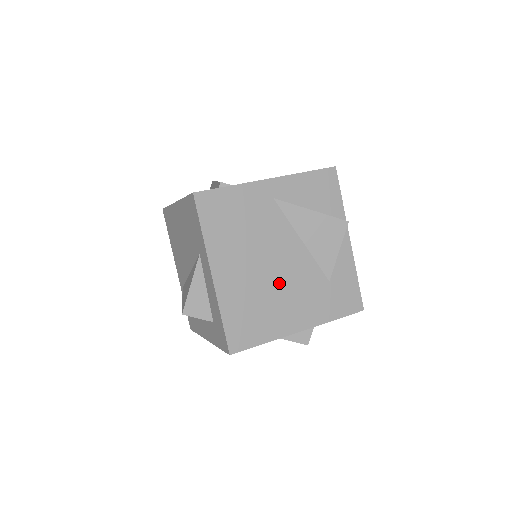
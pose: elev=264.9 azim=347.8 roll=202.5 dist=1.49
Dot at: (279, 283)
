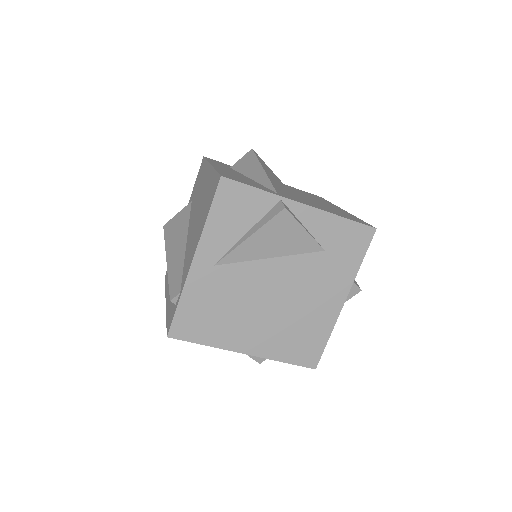
Dot at: (291, 300)
